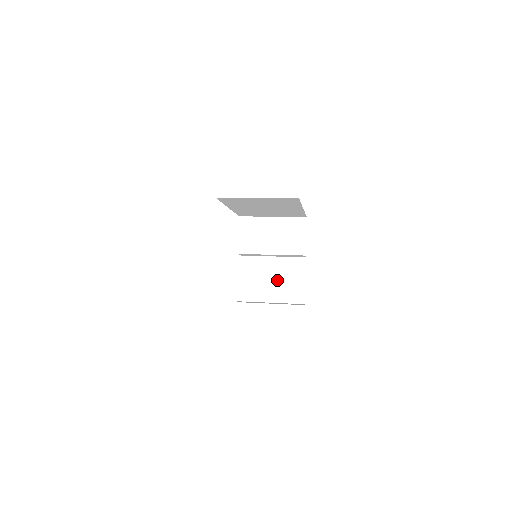
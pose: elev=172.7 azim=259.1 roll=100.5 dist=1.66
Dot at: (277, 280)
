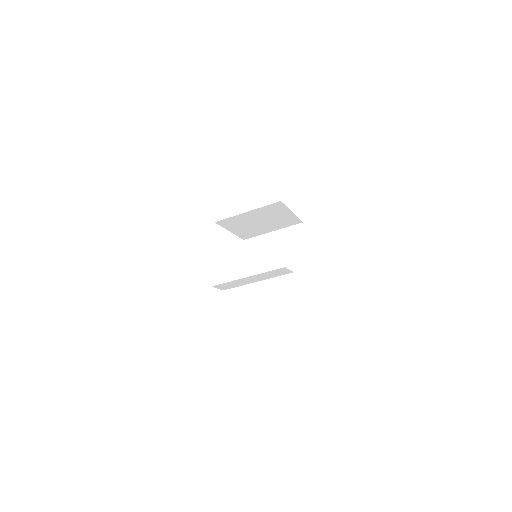
Dot at: occluded
